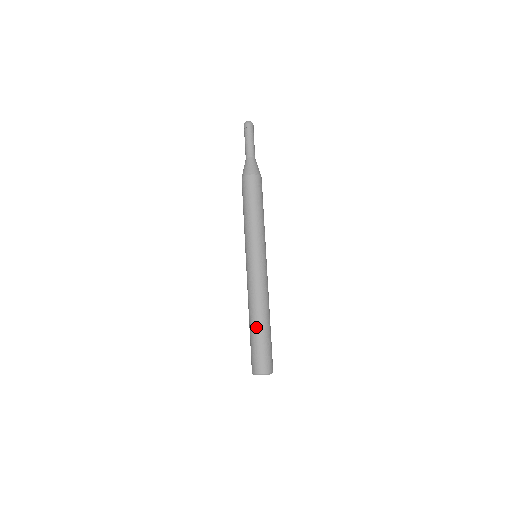
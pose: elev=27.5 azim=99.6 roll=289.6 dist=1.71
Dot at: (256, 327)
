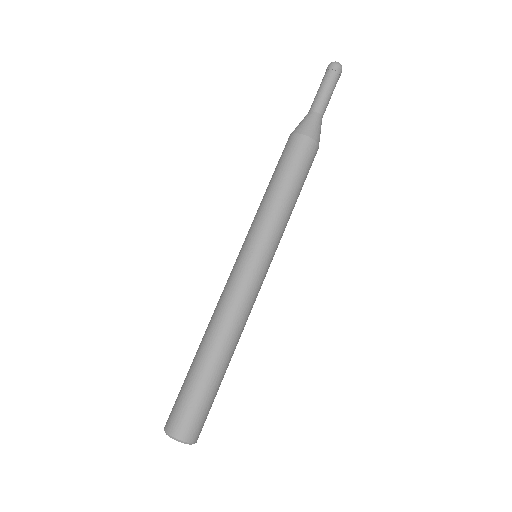
Dot at: (215, 366)
